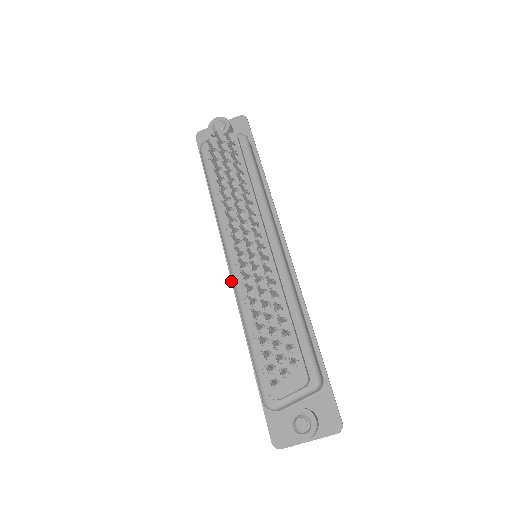
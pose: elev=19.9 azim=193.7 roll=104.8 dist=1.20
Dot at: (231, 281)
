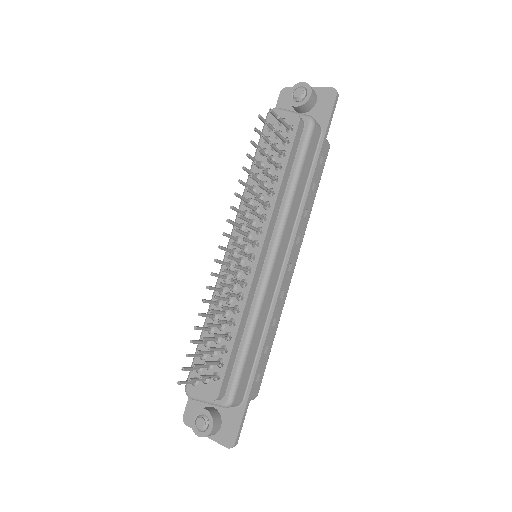
Dot at: occluded
